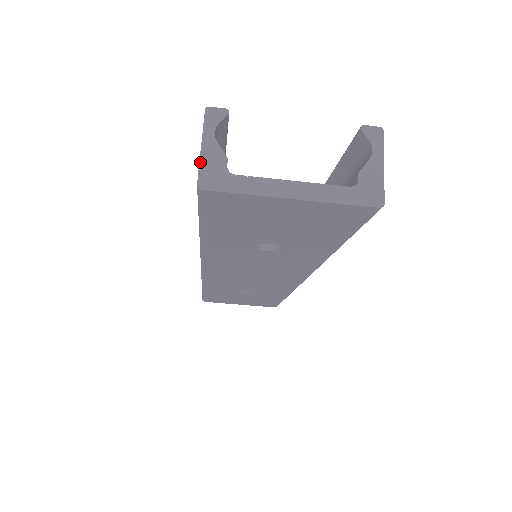
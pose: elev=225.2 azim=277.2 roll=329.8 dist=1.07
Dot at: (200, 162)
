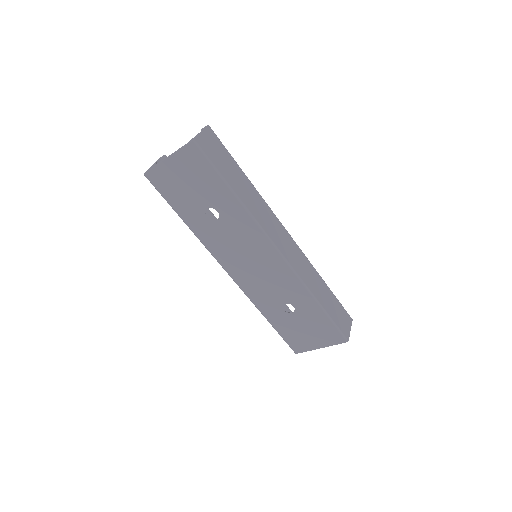
Dot at: (148, 169)
